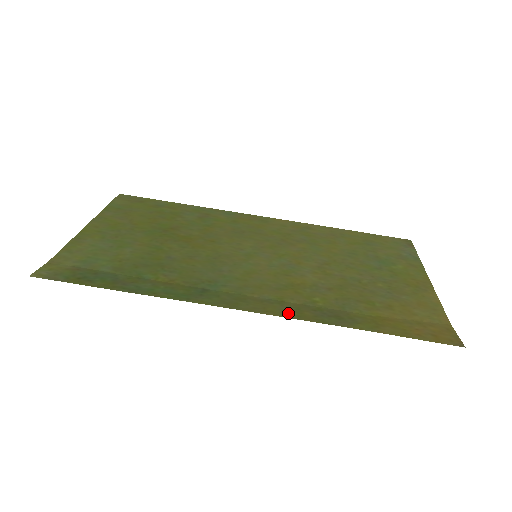
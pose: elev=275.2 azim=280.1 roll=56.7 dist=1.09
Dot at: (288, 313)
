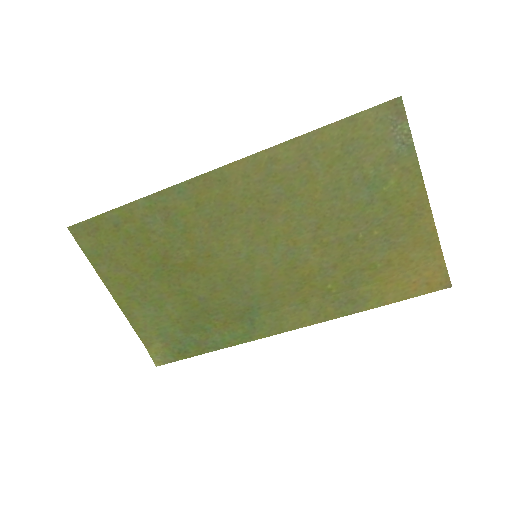
Dot at: (317, 317)
